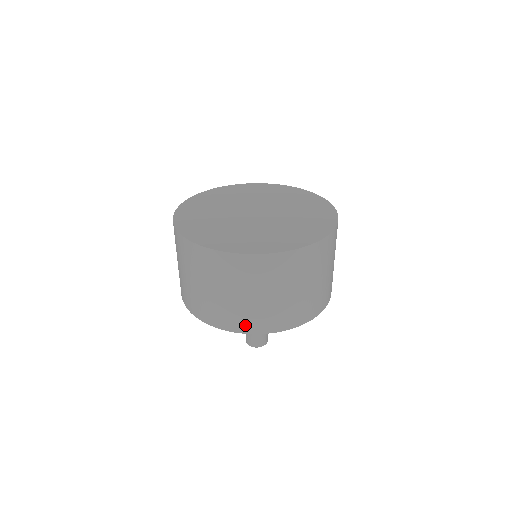
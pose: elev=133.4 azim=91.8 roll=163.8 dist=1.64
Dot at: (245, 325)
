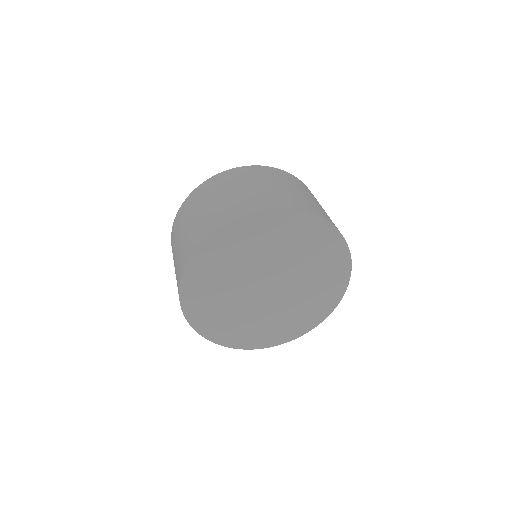
Dot at: occluded
